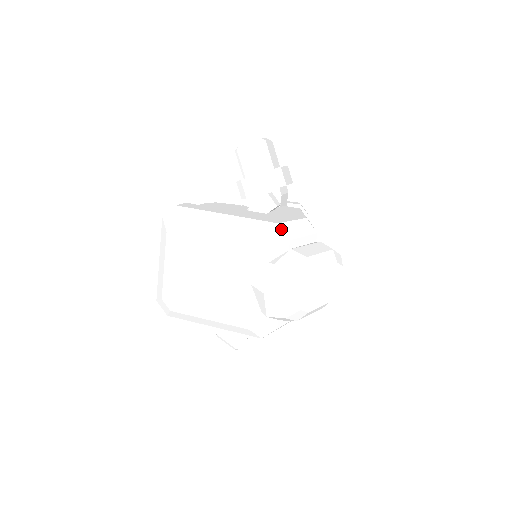
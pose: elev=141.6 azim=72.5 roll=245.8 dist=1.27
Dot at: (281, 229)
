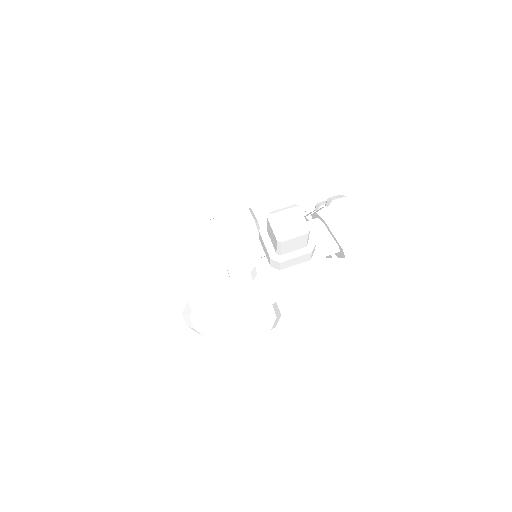
Dot at: (205, 312)
